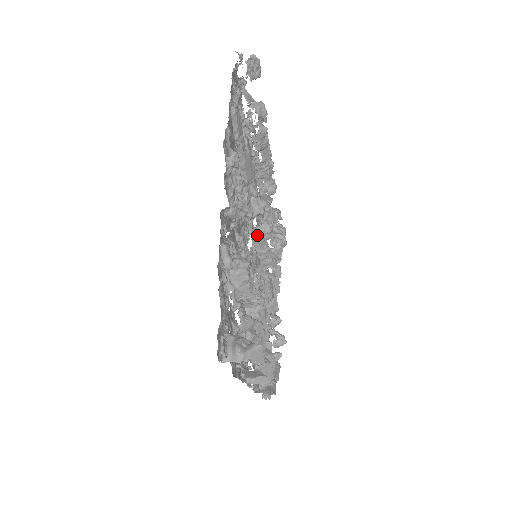
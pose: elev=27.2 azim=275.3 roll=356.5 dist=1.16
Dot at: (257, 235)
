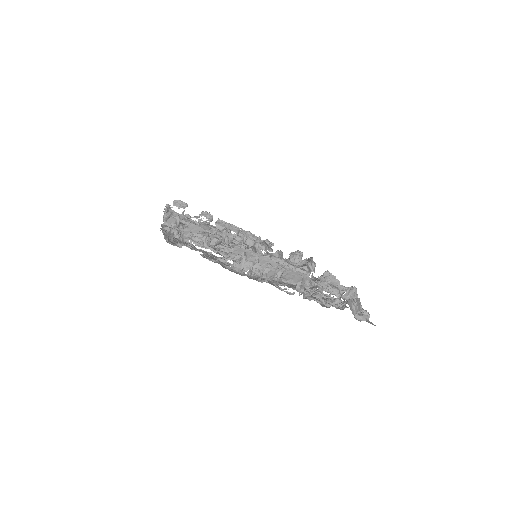
Dot at: occluded
